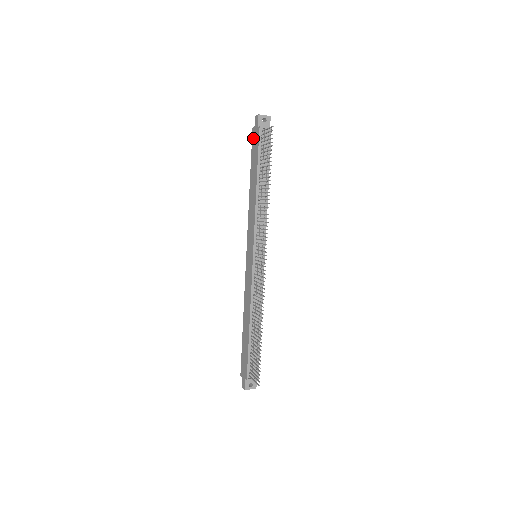
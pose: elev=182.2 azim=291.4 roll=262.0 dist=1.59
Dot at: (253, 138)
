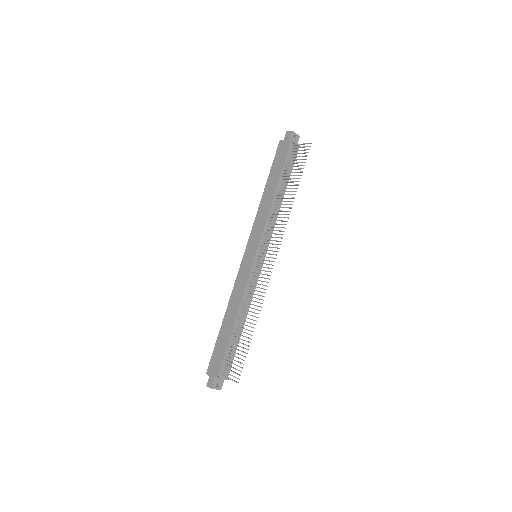
Dot at: (279, 149)
